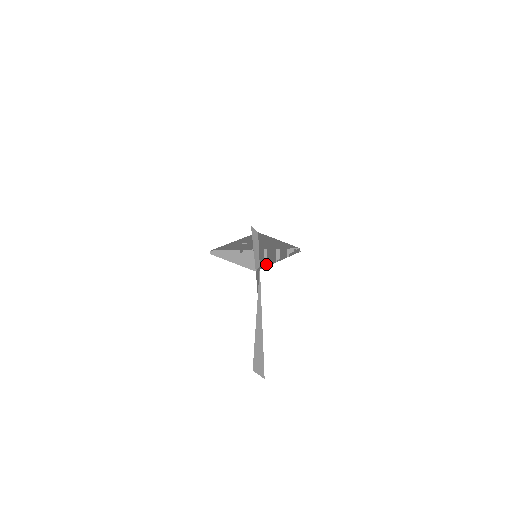
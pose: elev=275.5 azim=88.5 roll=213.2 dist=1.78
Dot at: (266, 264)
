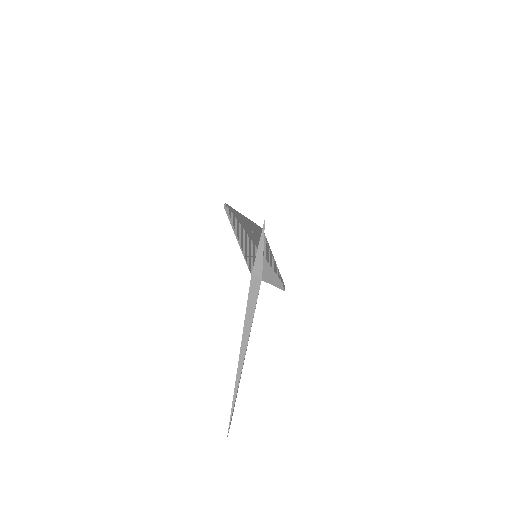
Dot at: occluded
